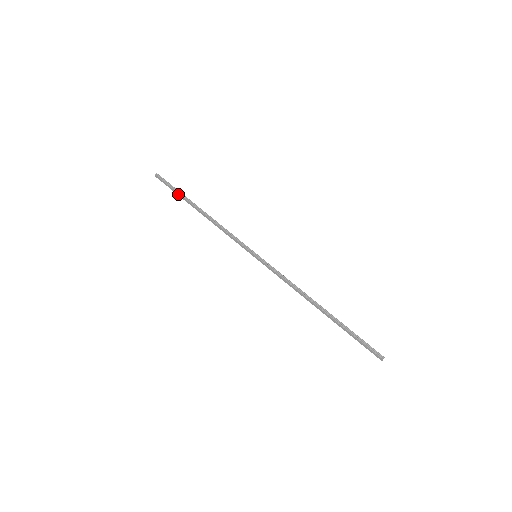
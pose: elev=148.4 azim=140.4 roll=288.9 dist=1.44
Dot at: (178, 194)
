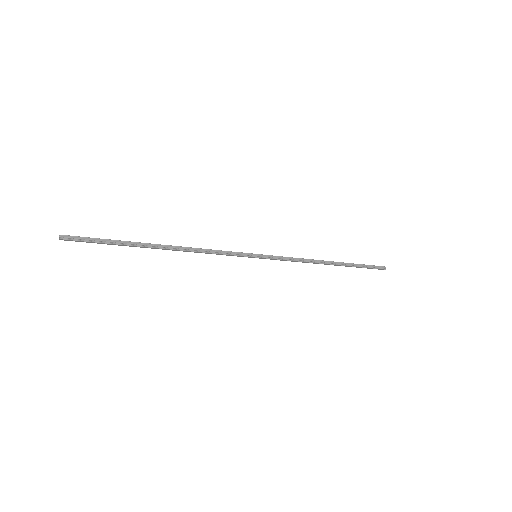
Dot at: (118, 245)
